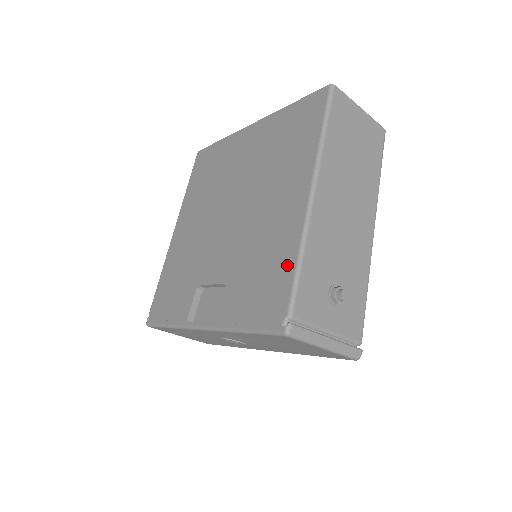
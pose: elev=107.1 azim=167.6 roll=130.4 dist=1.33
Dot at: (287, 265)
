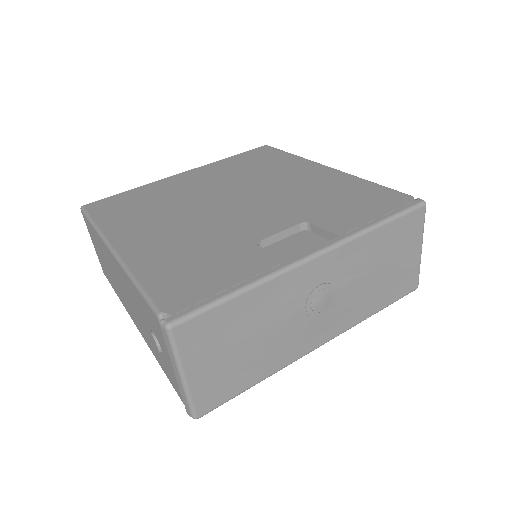
Dot at: (366, 186)
